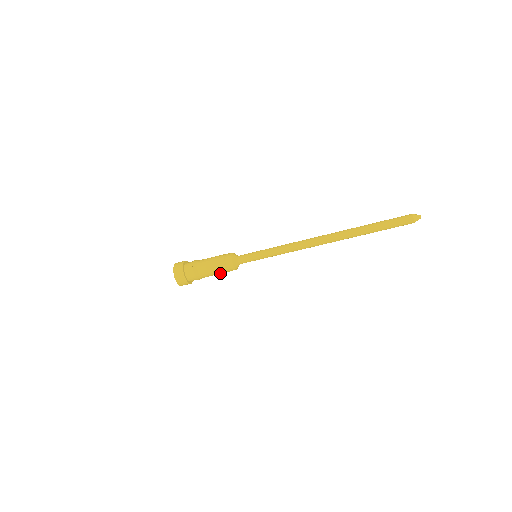
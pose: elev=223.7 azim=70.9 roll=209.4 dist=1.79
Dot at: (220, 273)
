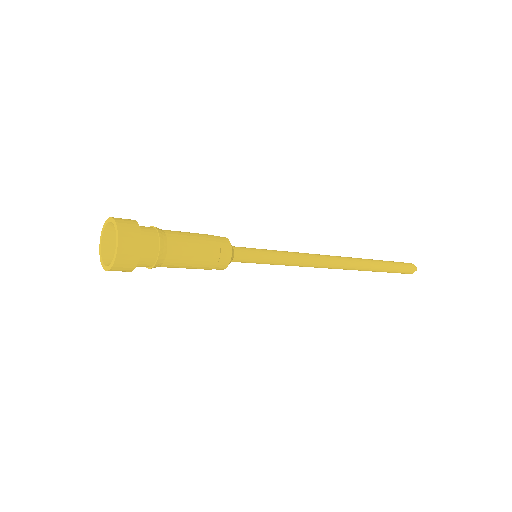
Dot at: occluded
